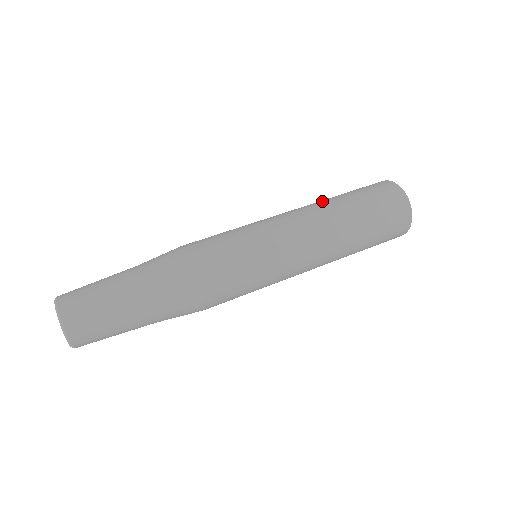
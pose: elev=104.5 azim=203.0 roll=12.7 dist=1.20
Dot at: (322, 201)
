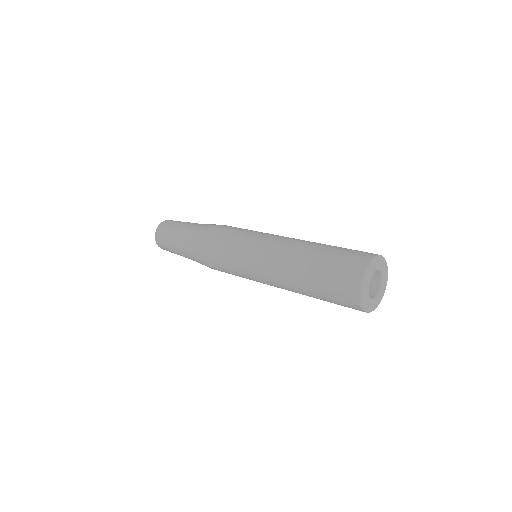
Dot at: (305, 245)
